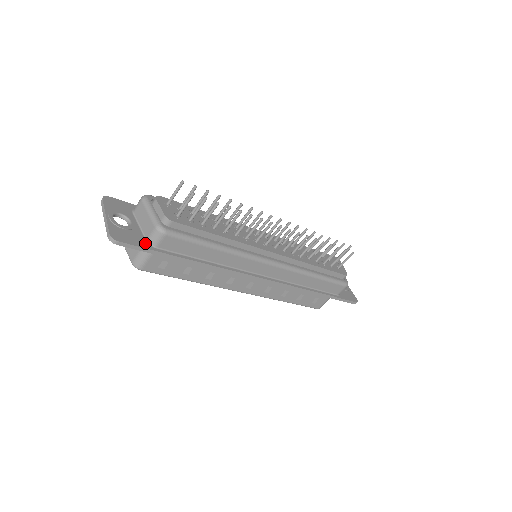
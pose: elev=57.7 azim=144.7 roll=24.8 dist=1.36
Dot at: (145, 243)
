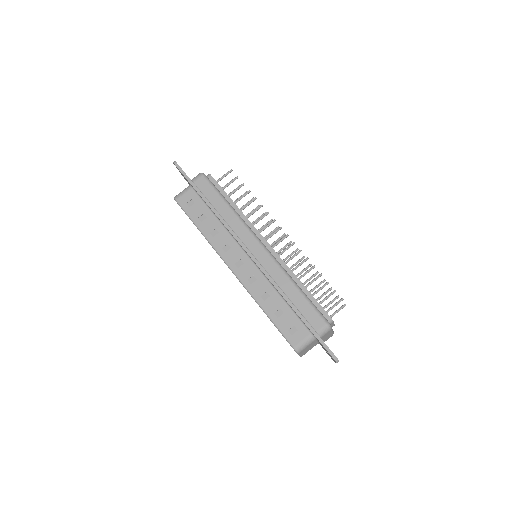
Dot at: occluded
